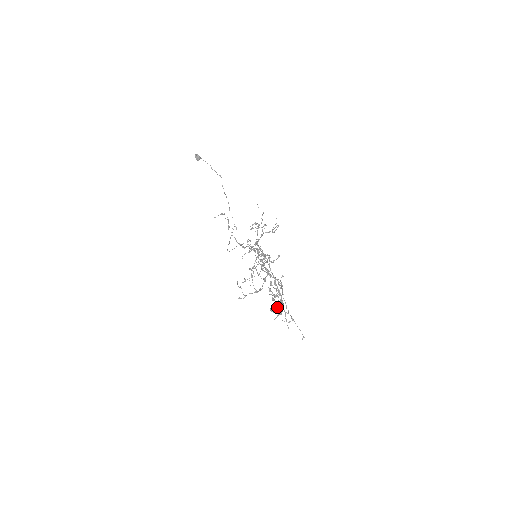
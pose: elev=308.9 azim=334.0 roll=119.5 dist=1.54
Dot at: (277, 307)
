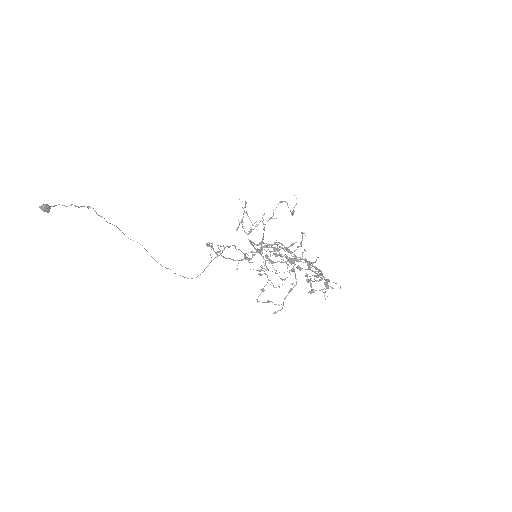
Dot at: (311, 284)
